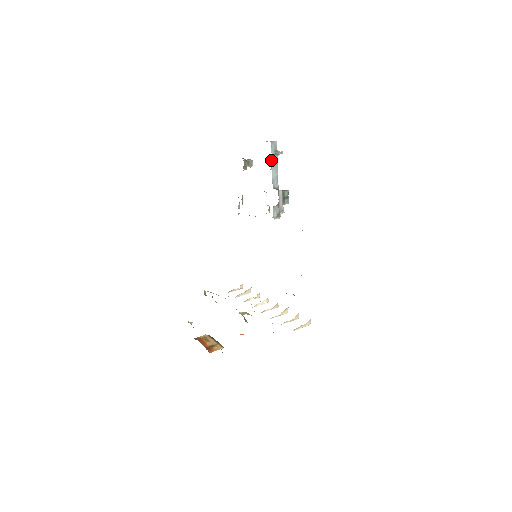
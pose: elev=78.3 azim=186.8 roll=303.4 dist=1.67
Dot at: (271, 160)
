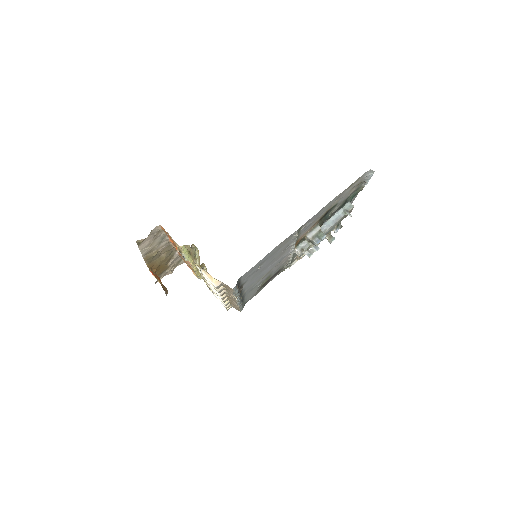
Dot at: (337, 212)
